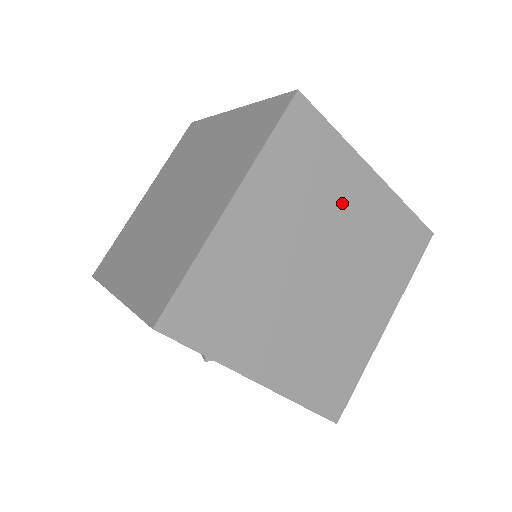
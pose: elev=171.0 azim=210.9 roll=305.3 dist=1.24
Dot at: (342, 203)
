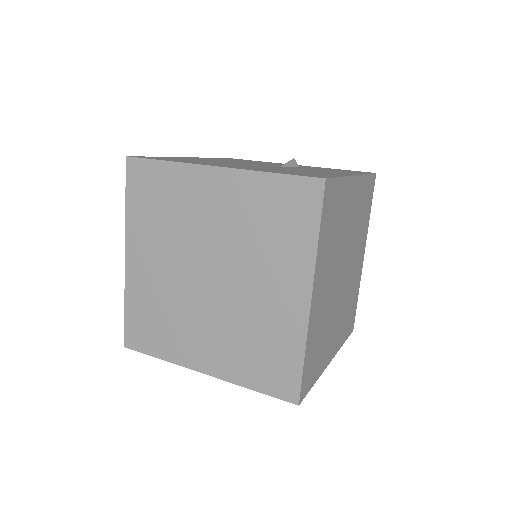
Dot at: (199, 212)
